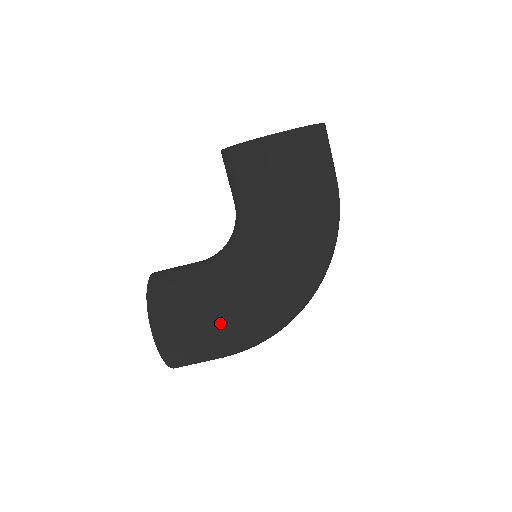
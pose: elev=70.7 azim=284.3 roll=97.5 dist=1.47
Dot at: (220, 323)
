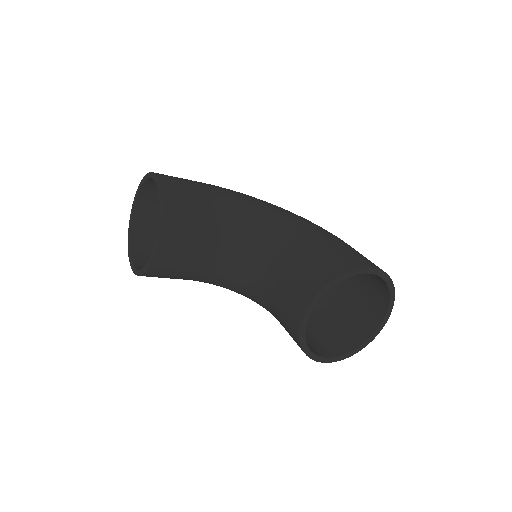
Dot at: occluded
